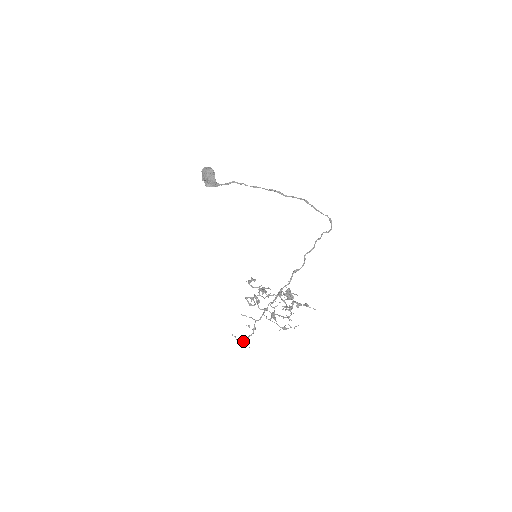
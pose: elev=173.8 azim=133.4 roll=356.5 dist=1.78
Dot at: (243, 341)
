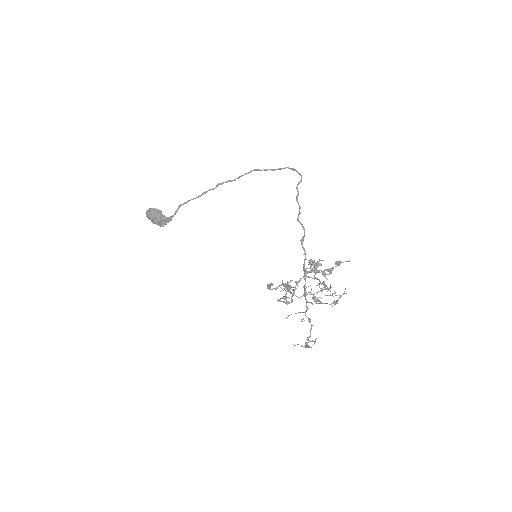
Dot at: (308, 340)
